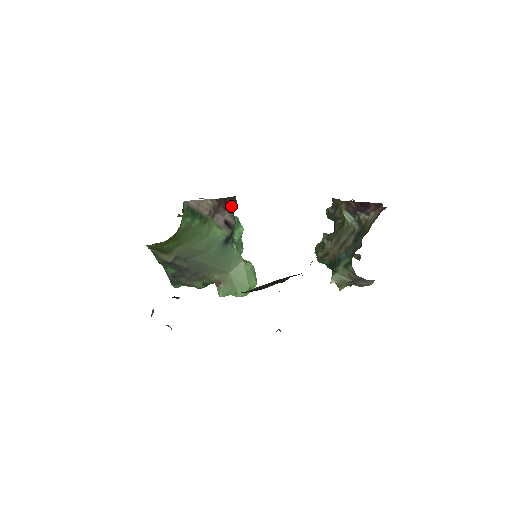
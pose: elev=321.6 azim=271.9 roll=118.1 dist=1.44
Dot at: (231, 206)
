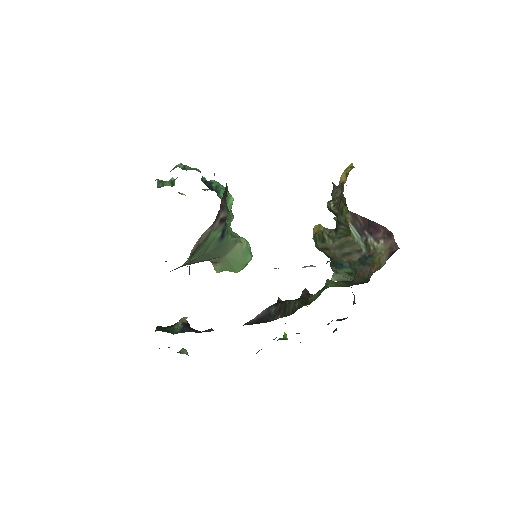
Dot at: (224, 201)
